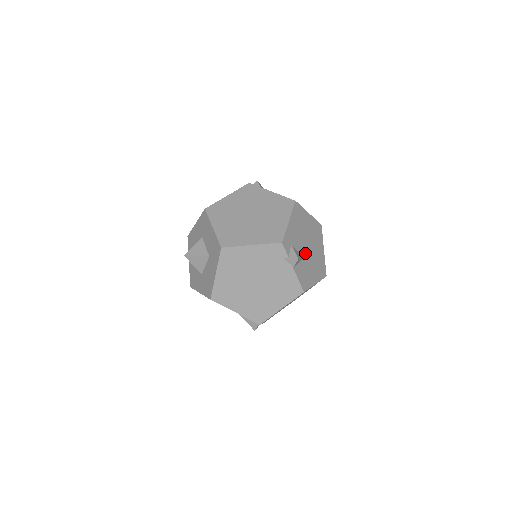
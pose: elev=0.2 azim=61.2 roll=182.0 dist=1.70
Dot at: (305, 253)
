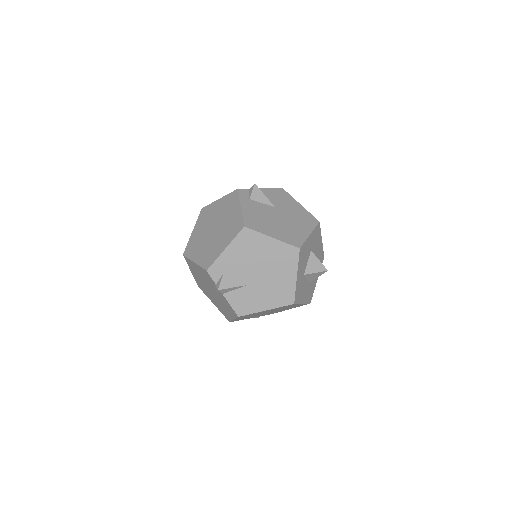
Dot at: (251, 280)
